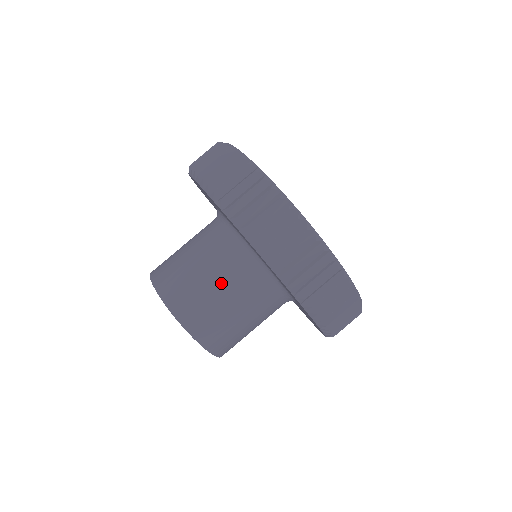
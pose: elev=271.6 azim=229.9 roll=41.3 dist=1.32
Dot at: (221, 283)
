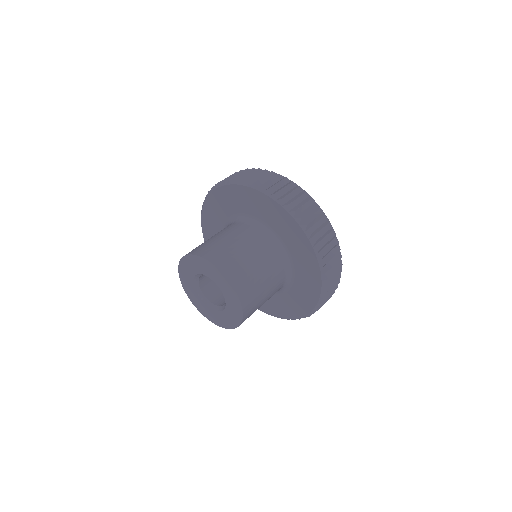
Dot at: (232, 237)
